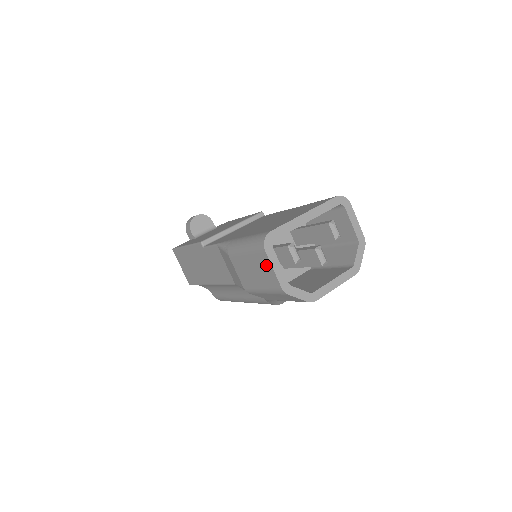
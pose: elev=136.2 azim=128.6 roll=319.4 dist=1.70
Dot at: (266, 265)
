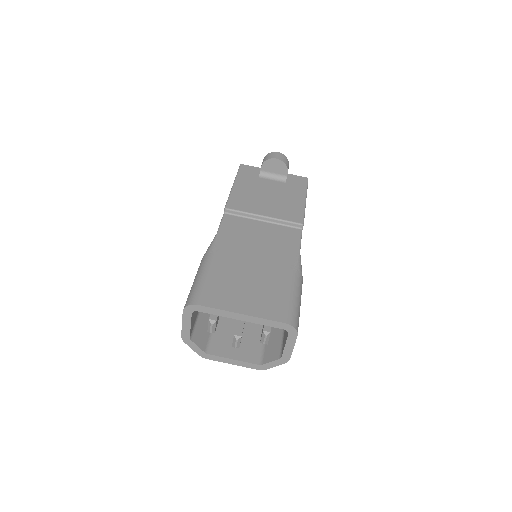
Dot at: occluded
